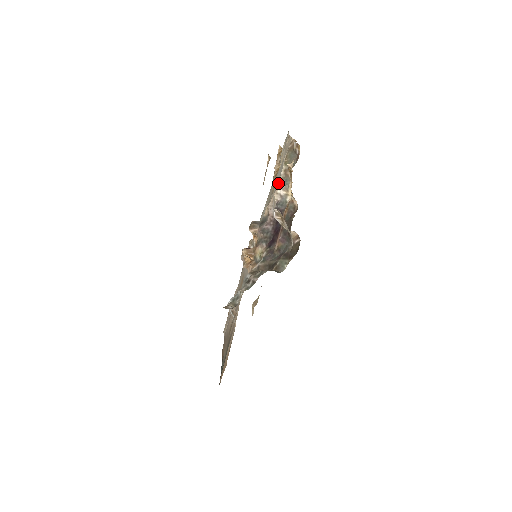
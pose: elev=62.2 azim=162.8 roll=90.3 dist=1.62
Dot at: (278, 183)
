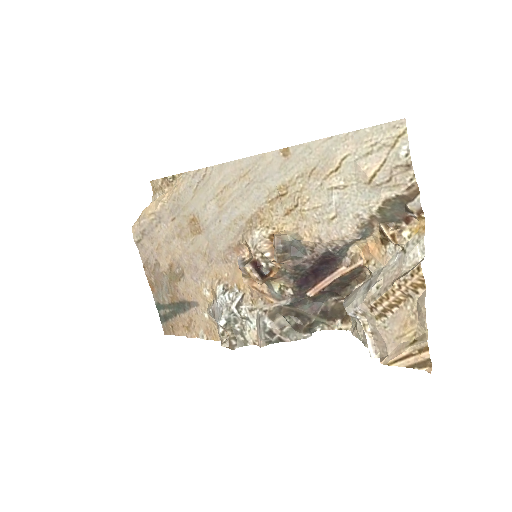
Dot at: (353, 231)
